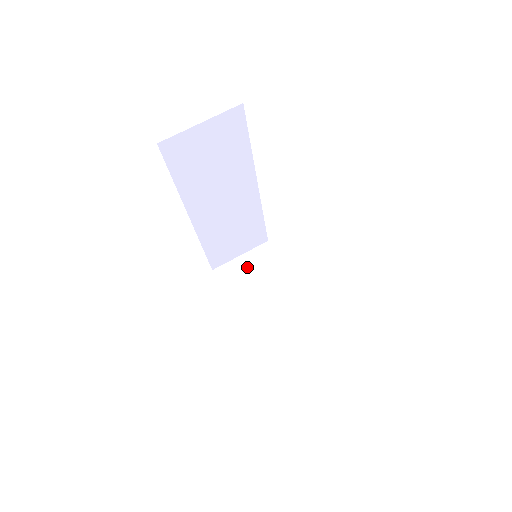
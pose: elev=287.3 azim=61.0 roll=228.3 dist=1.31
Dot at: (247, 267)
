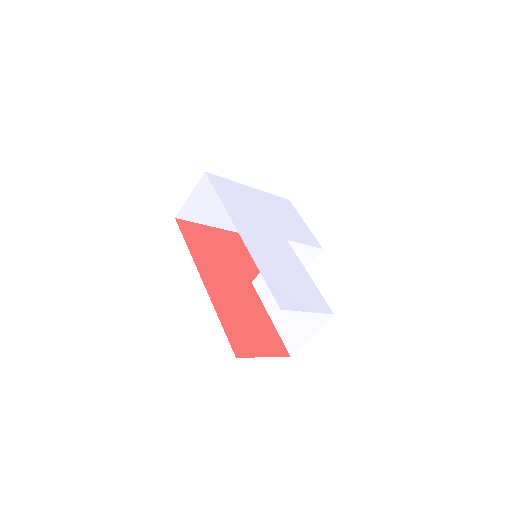
Dot at: (201, 199)
